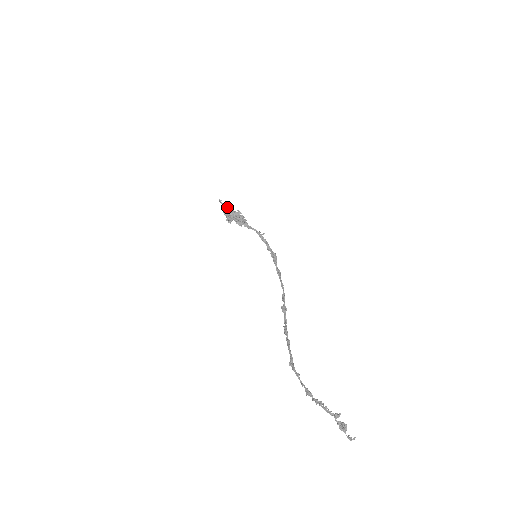
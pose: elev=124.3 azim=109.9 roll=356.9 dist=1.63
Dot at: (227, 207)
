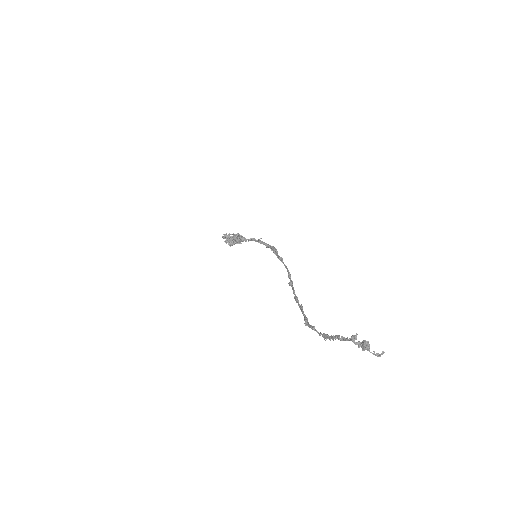
Dot at: (223, 234)
